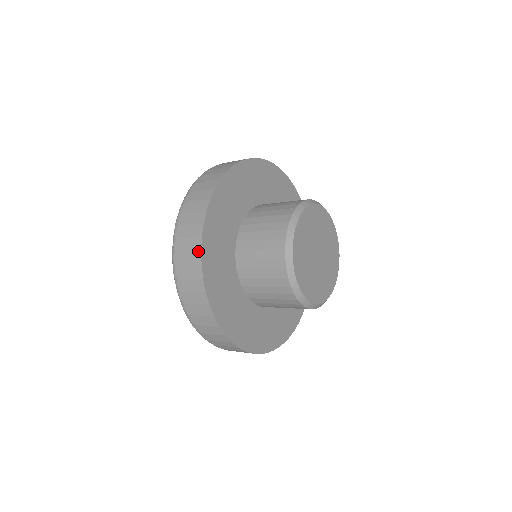
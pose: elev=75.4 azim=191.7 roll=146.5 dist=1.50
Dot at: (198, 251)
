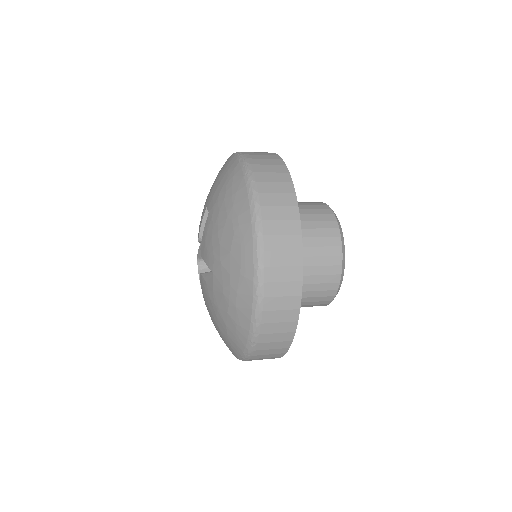
Dot at: (299, 266)
